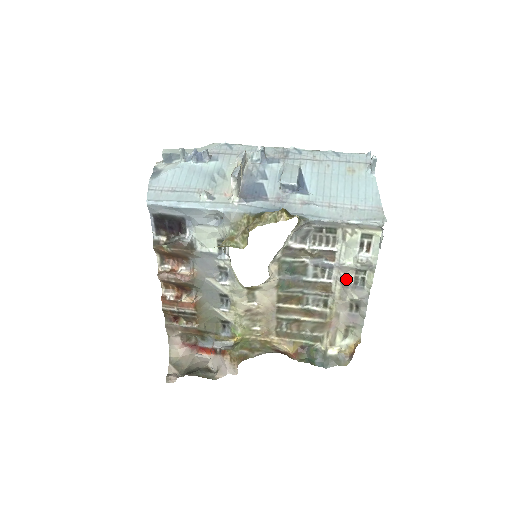
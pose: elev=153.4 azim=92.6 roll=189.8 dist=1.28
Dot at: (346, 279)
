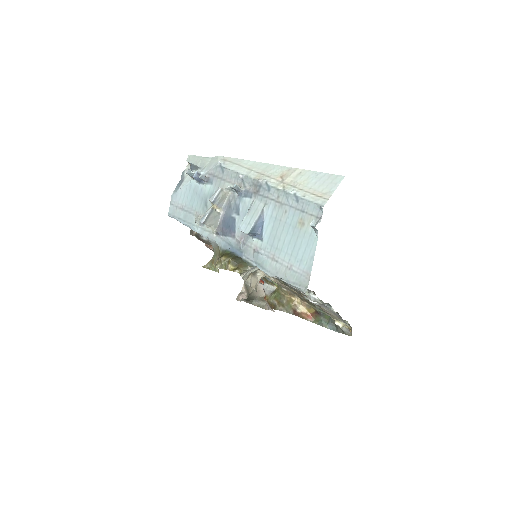
Dot at: (311, 301)
